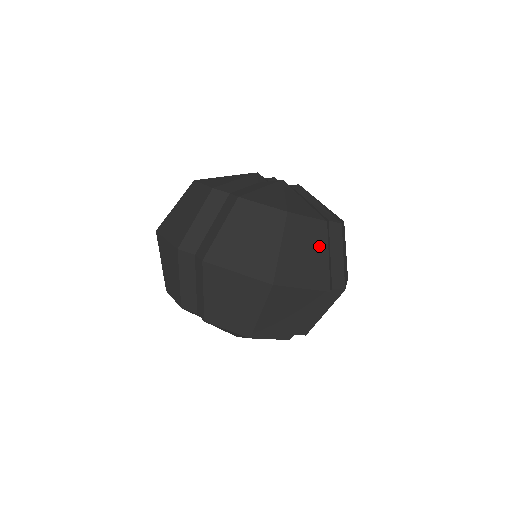
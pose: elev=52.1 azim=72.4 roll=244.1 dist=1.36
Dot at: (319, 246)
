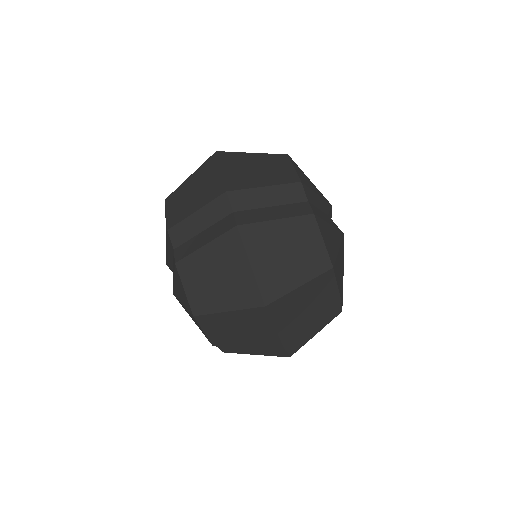
Dot at: (318, 313)
